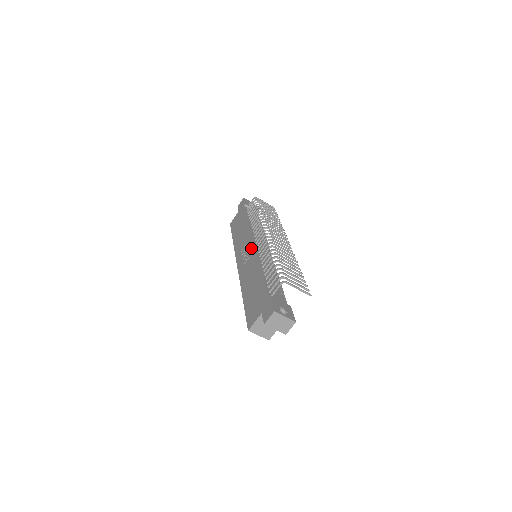
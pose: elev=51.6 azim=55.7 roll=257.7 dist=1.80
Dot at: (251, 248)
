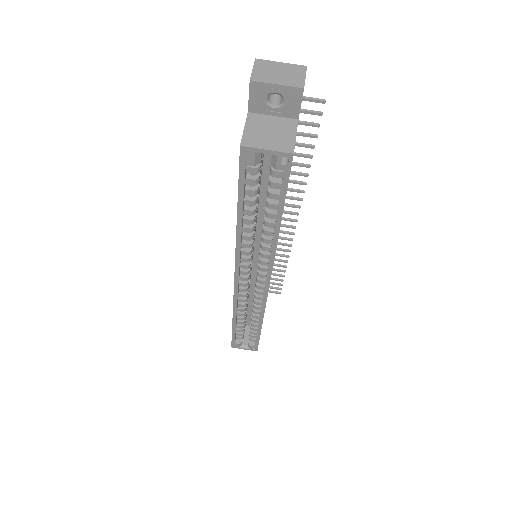
Dot at: occluded
